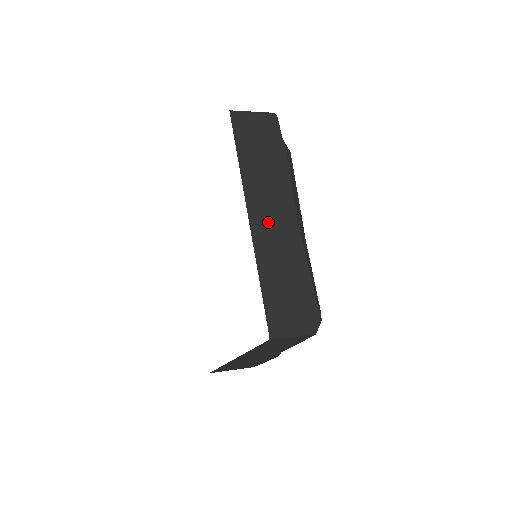
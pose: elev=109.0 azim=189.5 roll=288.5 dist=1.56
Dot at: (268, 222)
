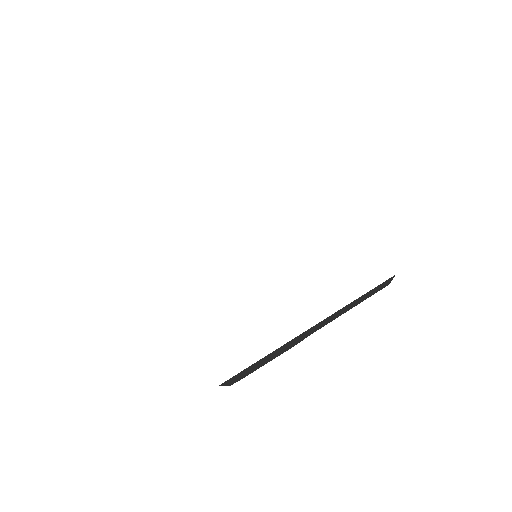
Dot at: occluded
